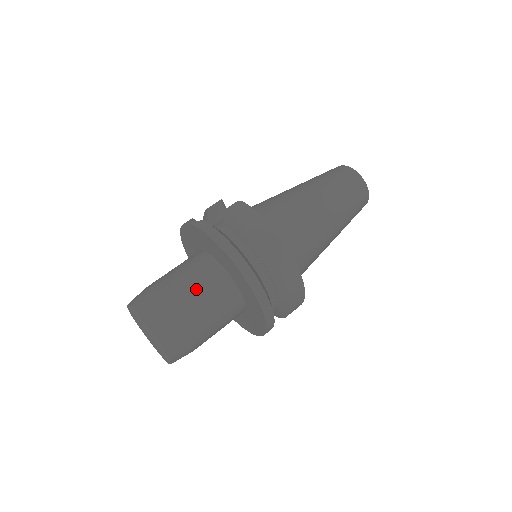
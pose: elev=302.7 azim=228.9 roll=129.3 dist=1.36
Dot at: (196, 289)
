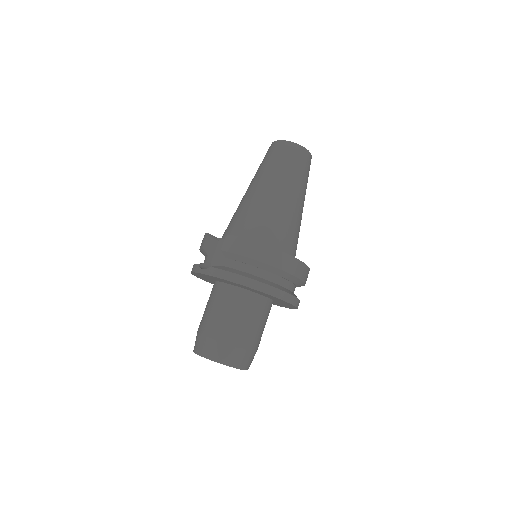
Dot at: (237, 317)
